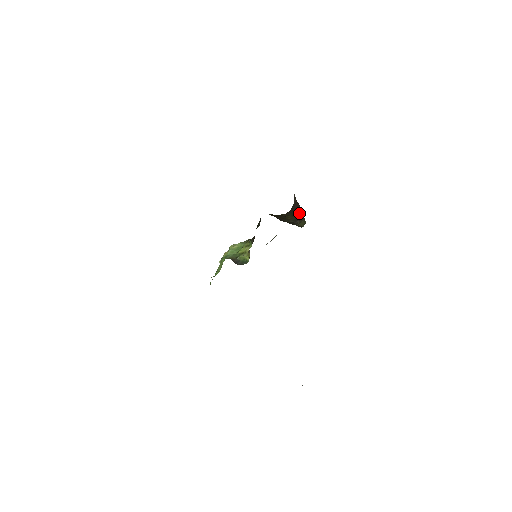
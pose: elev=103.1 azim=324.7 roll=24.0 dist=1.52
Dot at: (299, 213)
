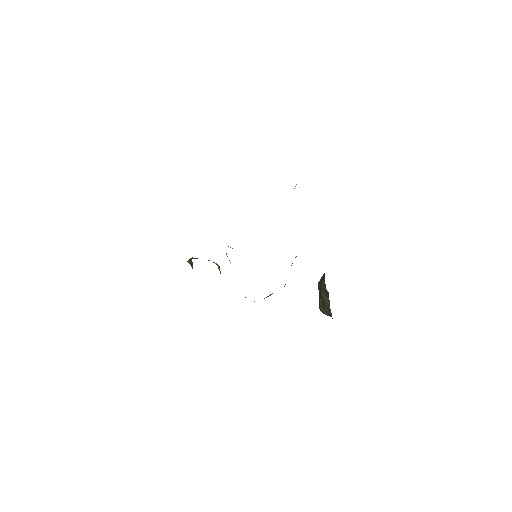
Dot at: occluded
